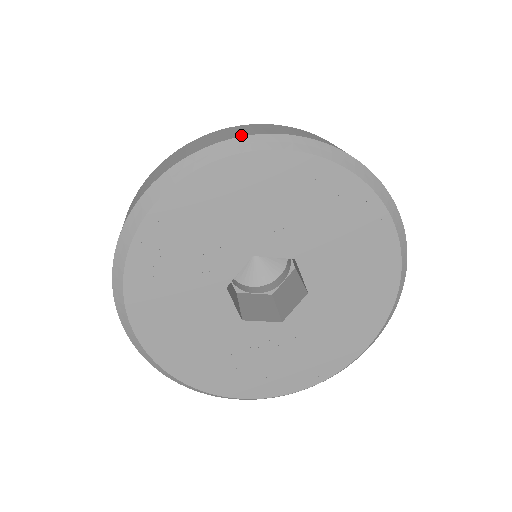
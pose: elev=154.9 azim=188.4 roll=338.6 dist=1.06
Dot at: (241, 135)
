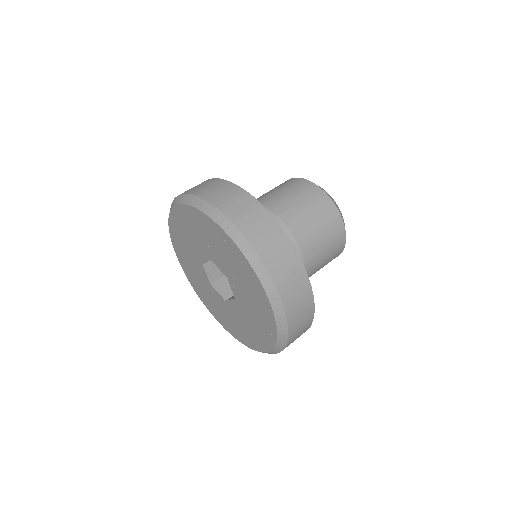
Dot at: (277, 282)
